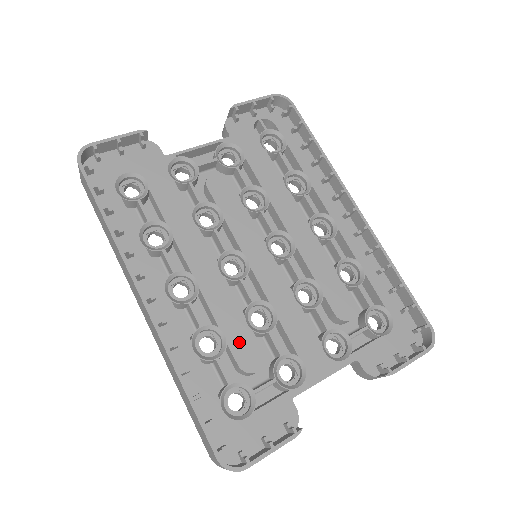
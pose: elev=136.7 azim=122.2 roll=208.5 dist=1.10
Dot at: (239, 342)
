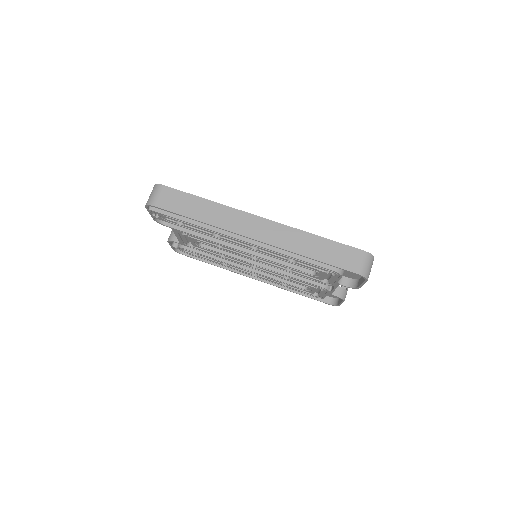
Dot at: occluded
